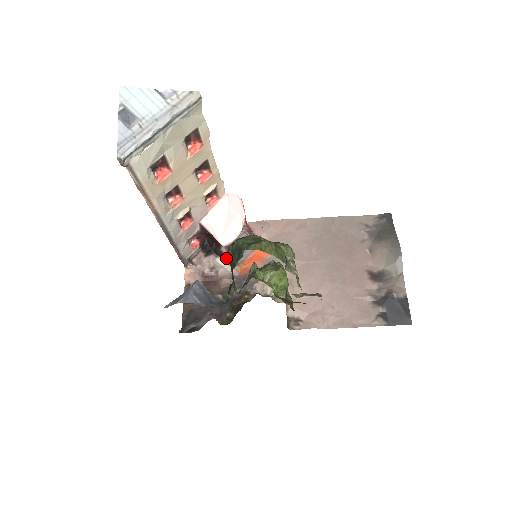
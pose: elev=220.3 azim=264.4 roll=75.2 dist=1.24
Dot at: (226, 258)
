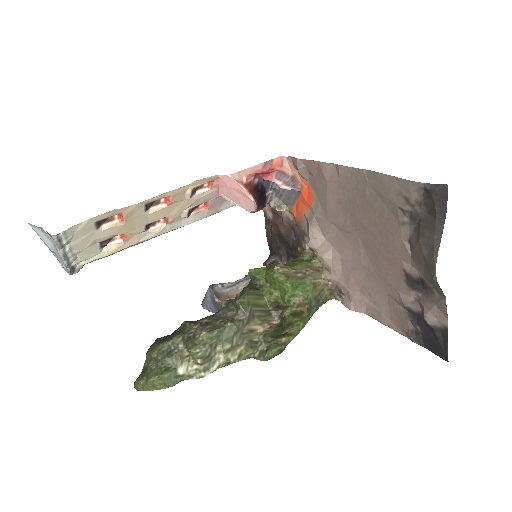
Dot at: (278, 201)
